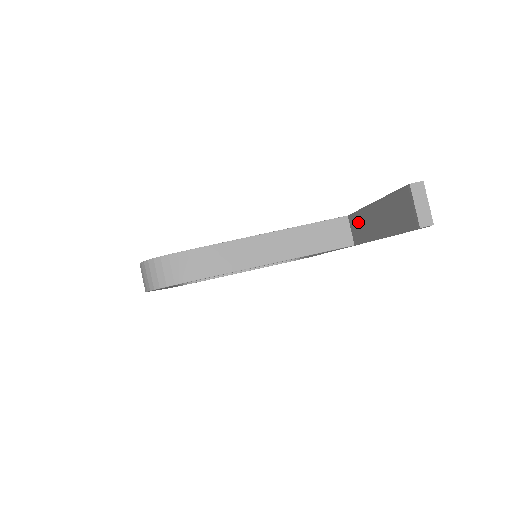
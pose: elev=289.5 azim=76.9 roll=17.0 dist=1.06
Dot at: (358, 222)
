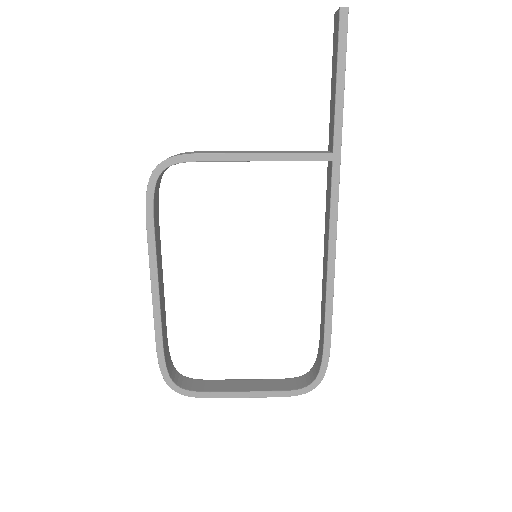
Dot at: (330, 127)
